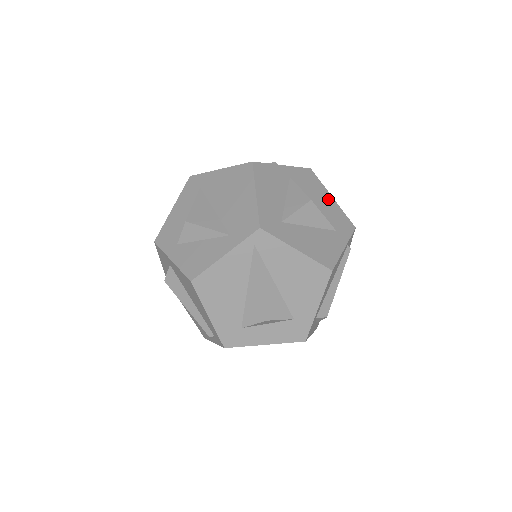
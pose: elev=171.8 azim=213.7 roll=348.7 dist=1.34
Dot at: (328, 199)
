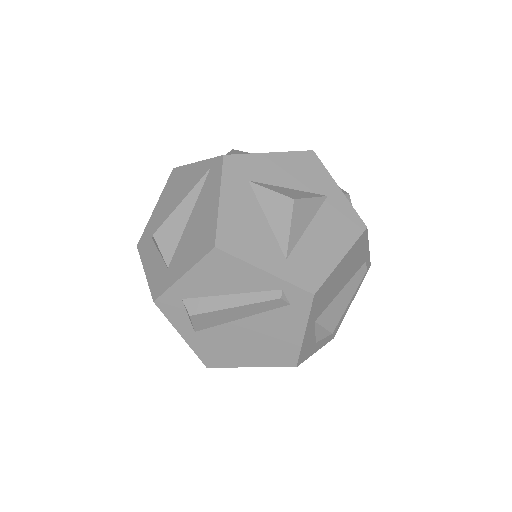
Dot at: (334, 251)
